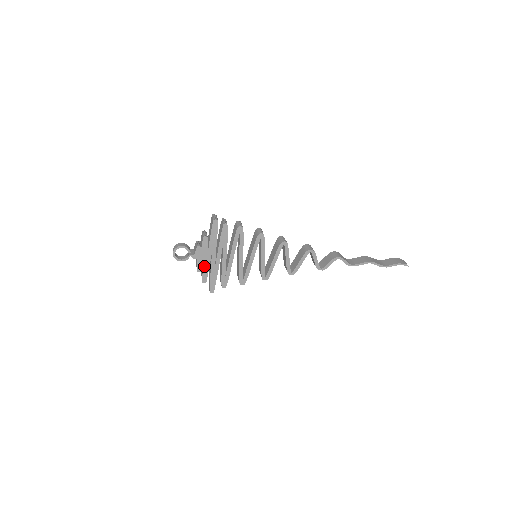
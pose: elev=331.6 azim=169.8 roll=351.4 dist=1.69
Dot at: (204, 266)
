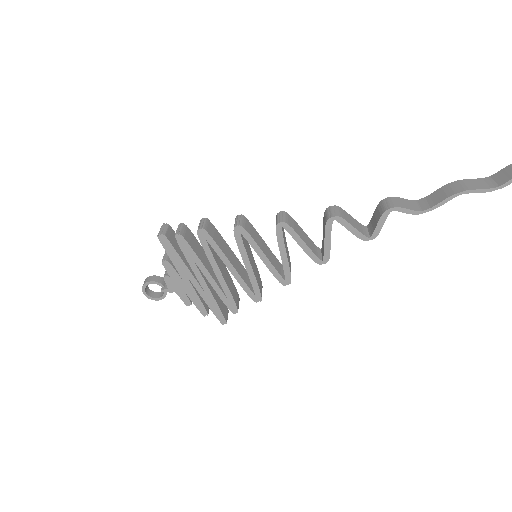
Dot at: (190, 296)
